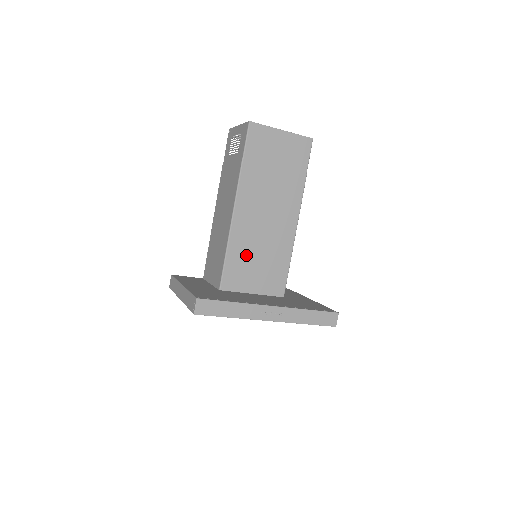
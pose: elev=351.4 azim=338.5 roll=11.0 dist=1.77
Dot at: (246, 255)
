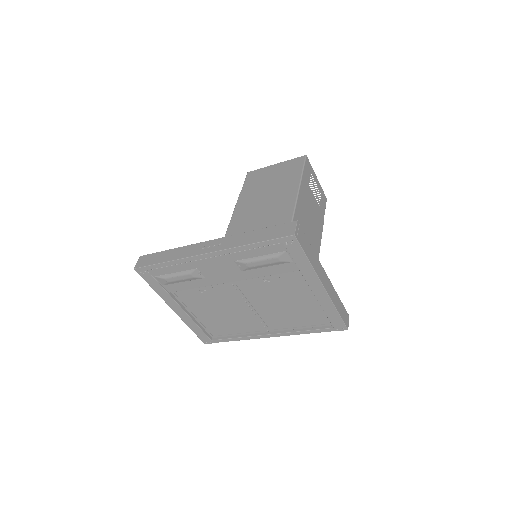
Dot at: occluded
